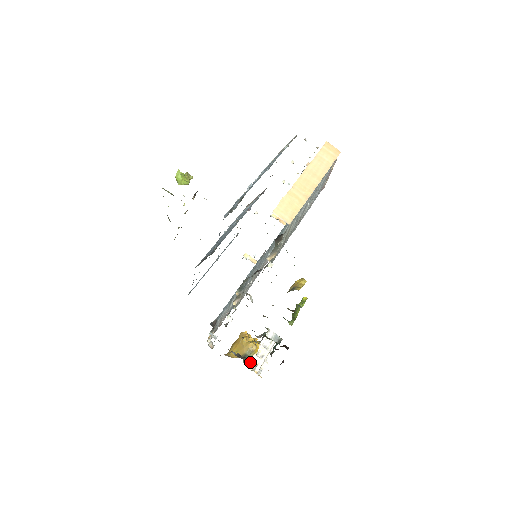
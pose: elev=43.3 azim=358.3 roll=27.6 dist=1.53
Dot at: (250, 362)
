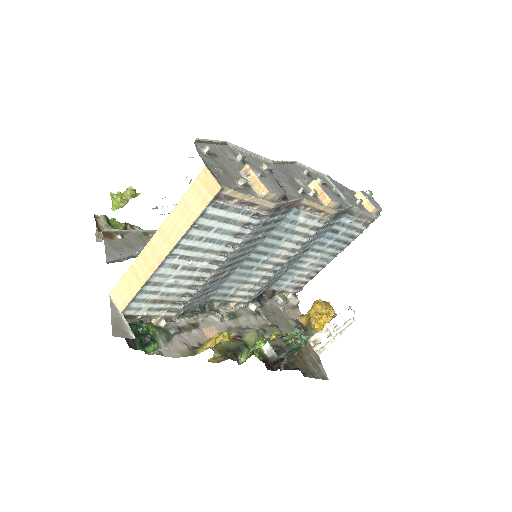
Dot at: (312, 337)
